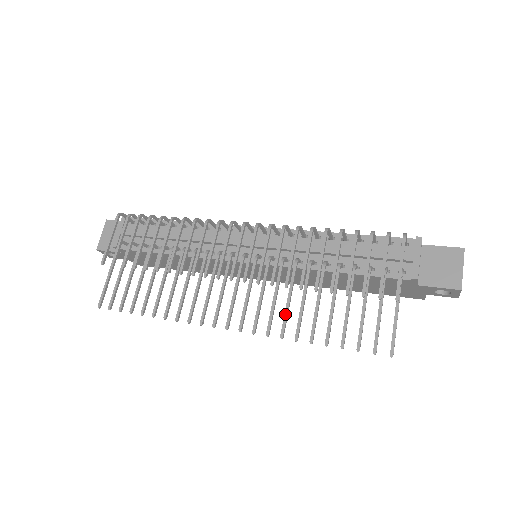
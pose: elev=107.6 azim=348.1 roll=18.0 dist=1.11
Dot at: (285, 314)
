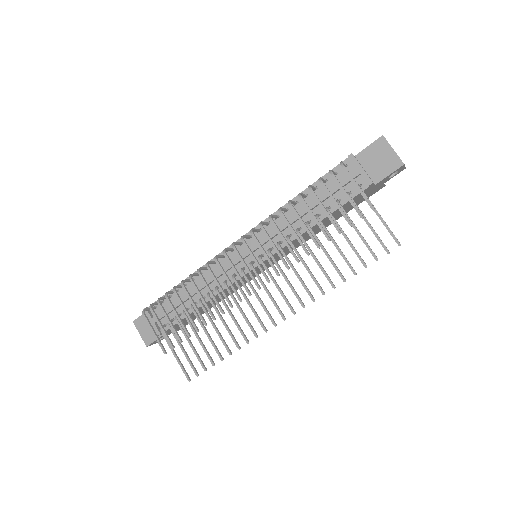
Dot at: (312, 278)
